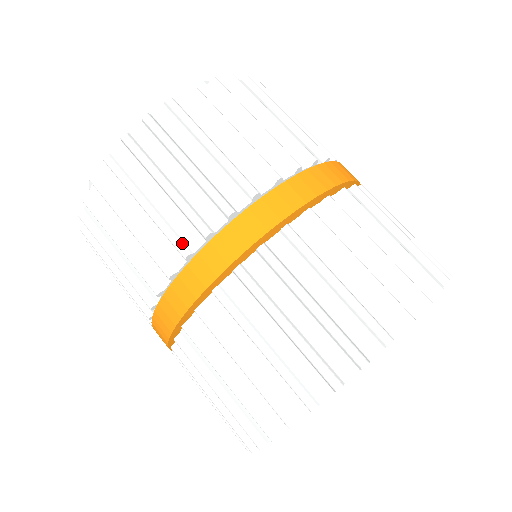
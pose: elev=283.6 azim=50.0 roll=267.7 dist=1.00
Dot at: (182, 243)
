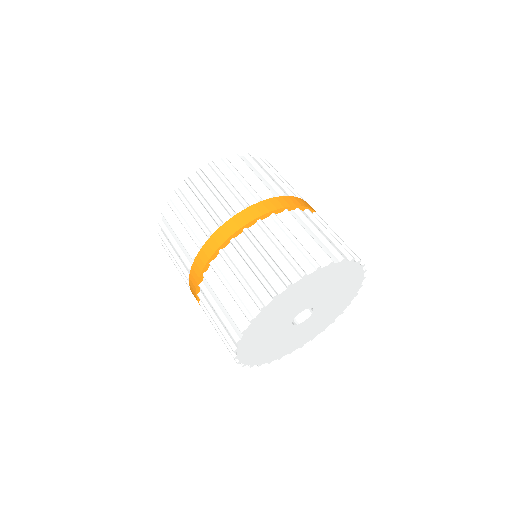
Dot at: (187, 281)
